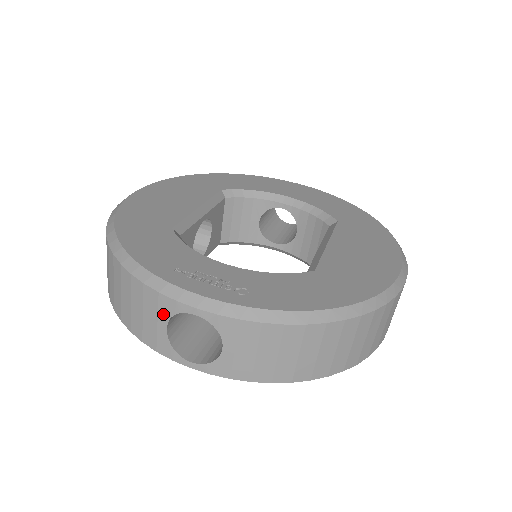
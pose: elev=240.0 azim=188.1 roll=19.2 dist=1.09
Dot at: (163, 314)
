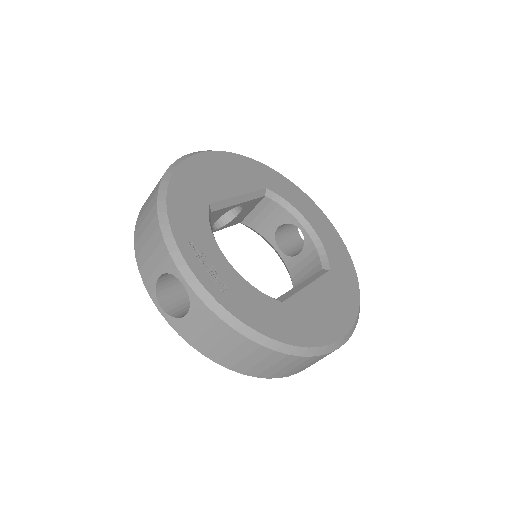
Dot at: (163, 267)
